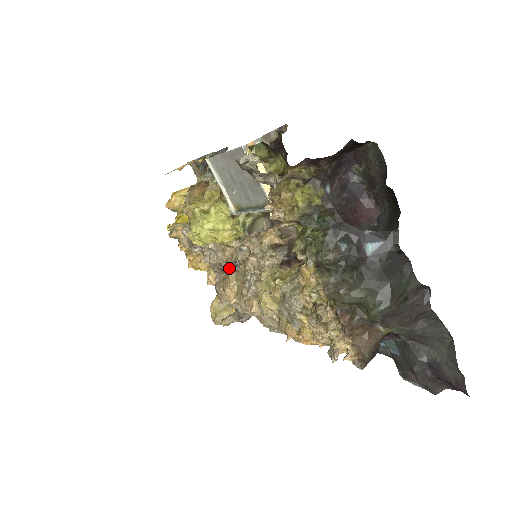
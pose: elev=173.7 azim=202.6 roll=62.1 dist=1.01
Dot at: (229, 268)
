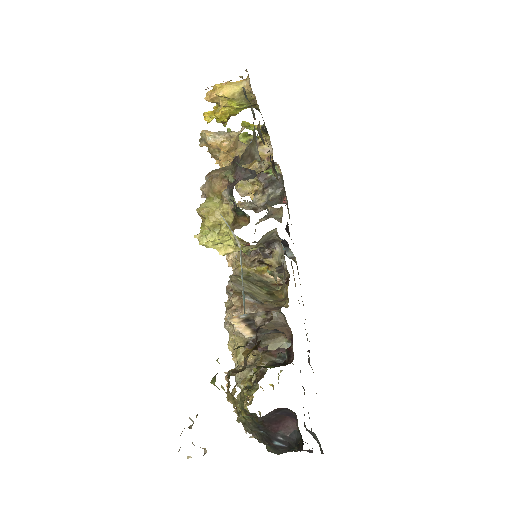
Dot at: occluded
